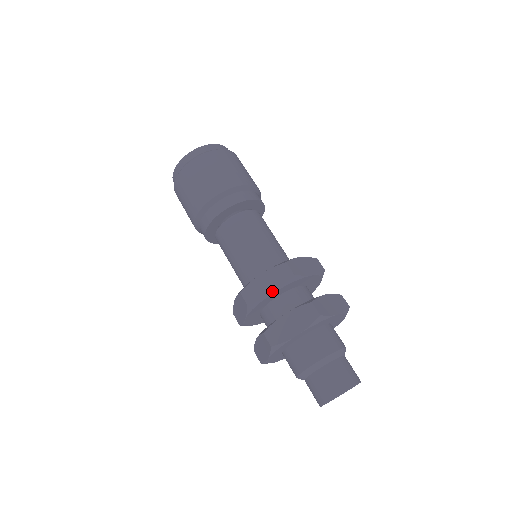
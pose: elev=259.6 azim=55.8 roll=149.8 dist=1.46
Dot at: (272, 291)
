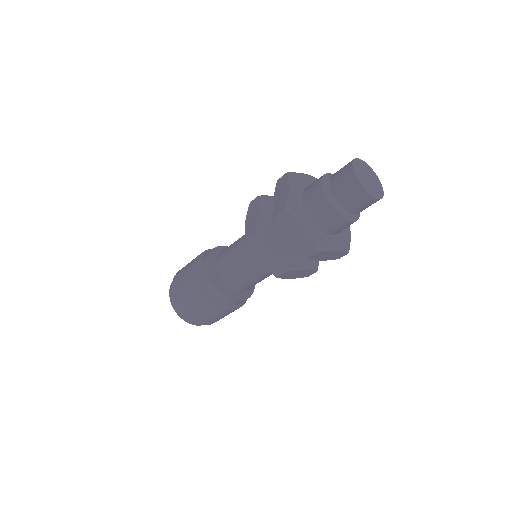
Dot at: (257, 211)
